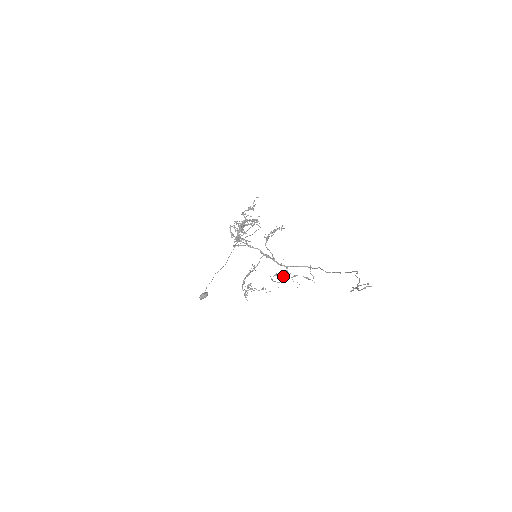
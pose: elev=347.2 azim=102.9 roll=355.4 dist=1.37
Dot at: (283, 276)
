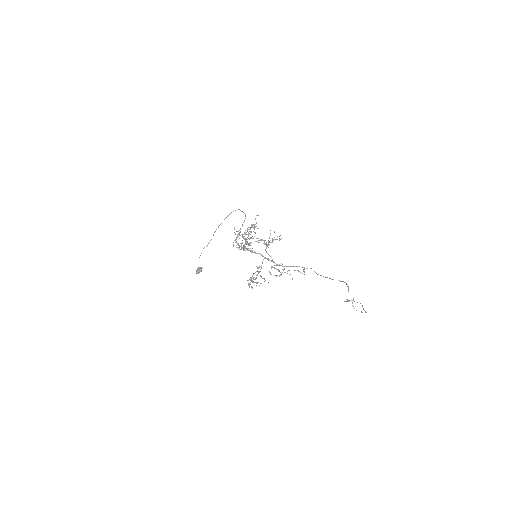
Dot at: (280, 272)
